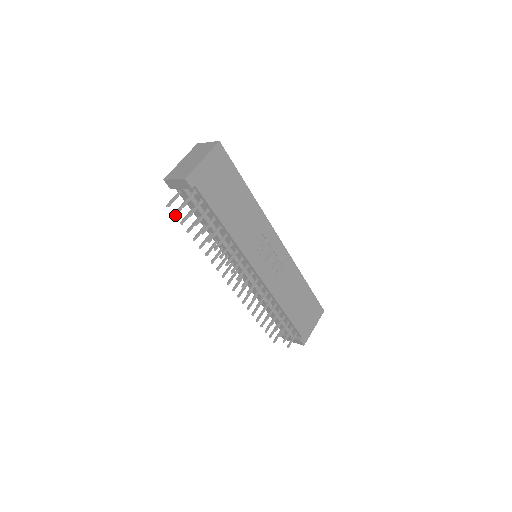
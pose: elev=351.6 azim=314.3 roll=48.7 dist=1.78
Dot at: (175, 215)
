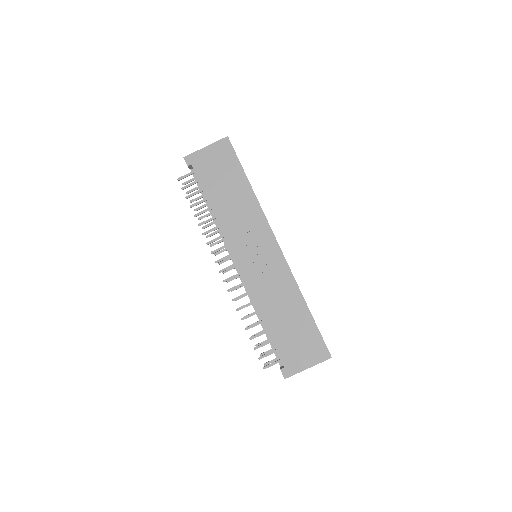
Dot at: (187, 193)
